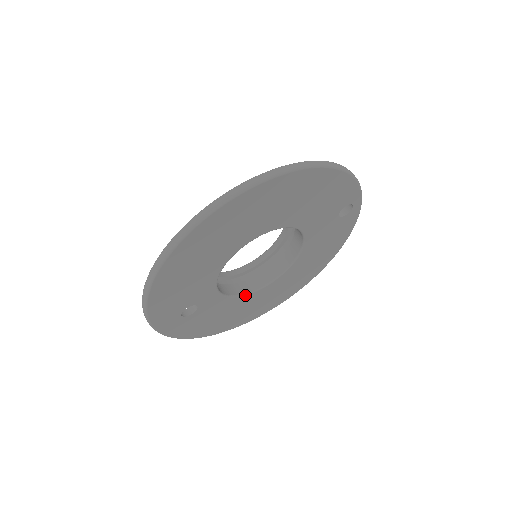
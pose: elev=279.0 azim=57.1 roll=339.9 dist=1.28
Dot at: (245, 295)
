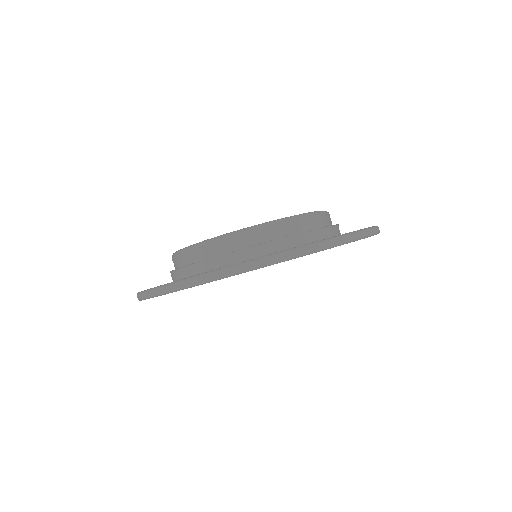
Dot at: occluded
